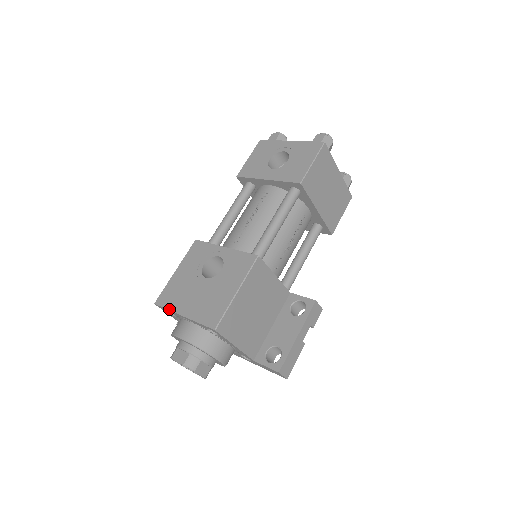
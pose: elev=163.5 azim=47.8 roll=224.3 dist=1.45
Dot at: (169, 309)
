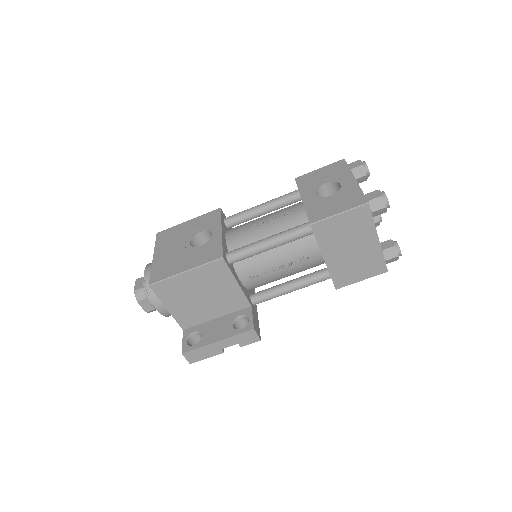
Dot at: (155, 245)
